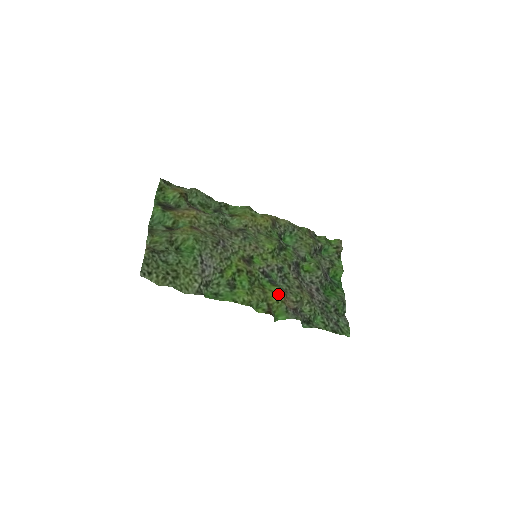
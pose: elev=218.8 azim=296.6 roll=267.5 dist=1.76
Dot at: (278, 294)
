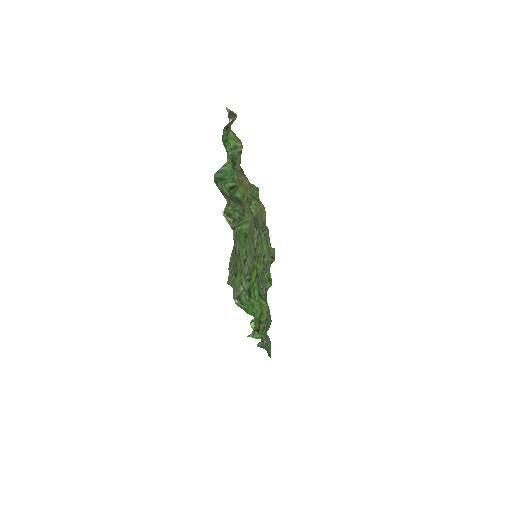
Dot at: occluded
